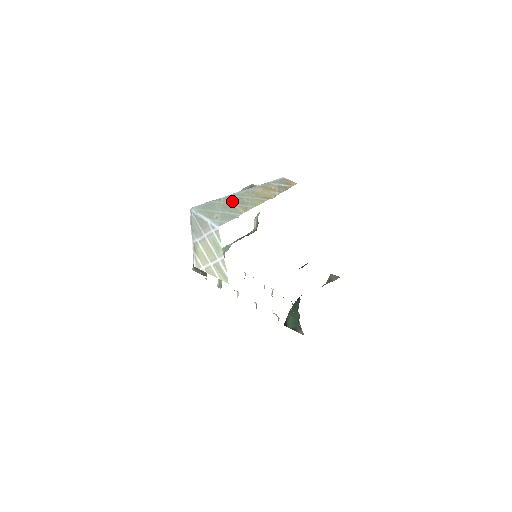
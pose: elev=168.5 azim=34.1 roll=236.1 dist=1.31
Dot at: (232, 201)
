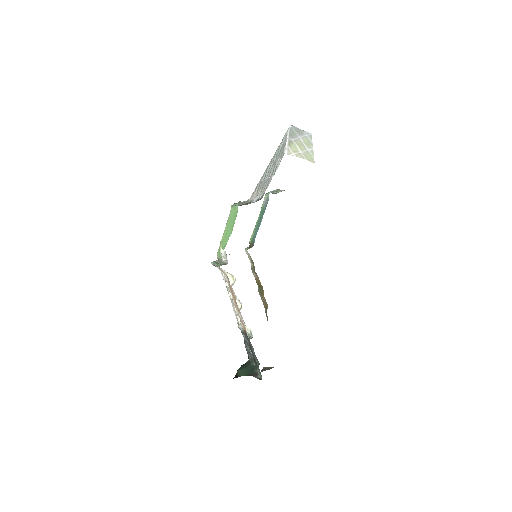
Dot at: occluded
